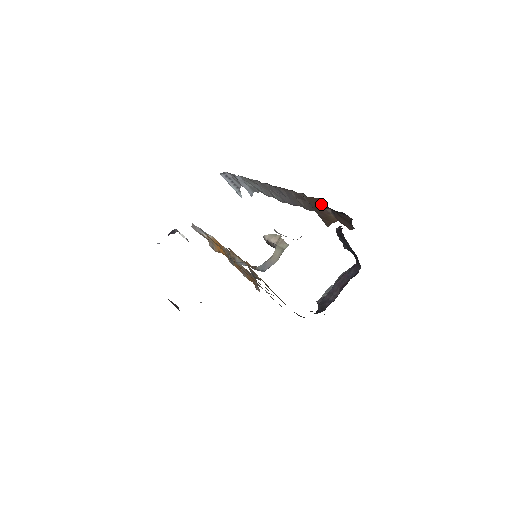
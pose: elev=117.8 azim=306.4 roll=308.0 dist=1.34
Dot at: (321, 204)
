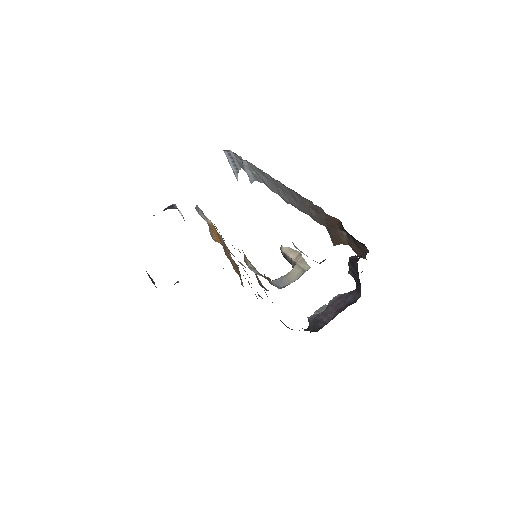
Dot at: (339, 225)
